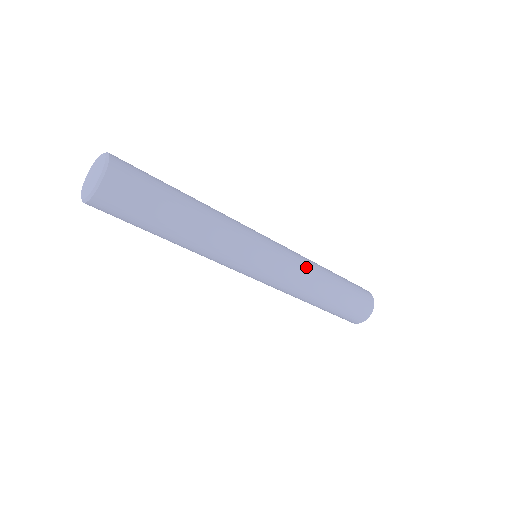
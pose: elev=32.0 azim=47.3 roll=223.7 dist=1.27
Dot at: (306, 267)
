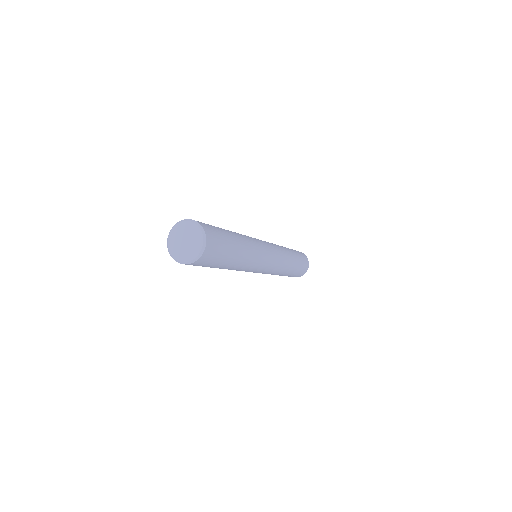
Dot at: (283, 251)
